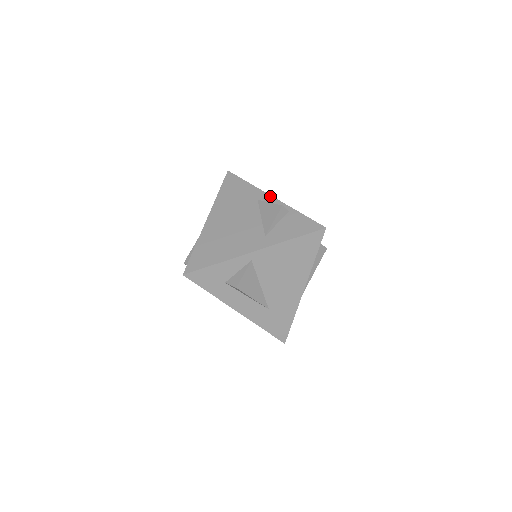
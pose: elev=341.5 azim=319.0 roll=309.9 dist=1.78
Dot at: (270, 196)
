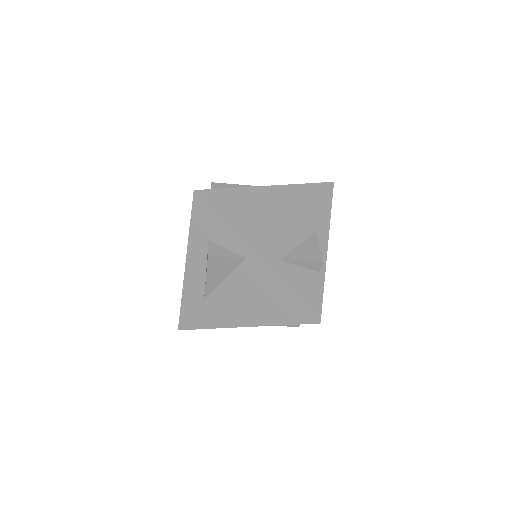
Dot at: (327, 243)
